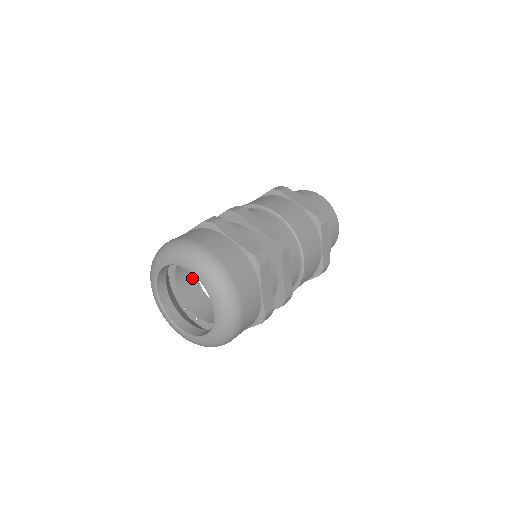
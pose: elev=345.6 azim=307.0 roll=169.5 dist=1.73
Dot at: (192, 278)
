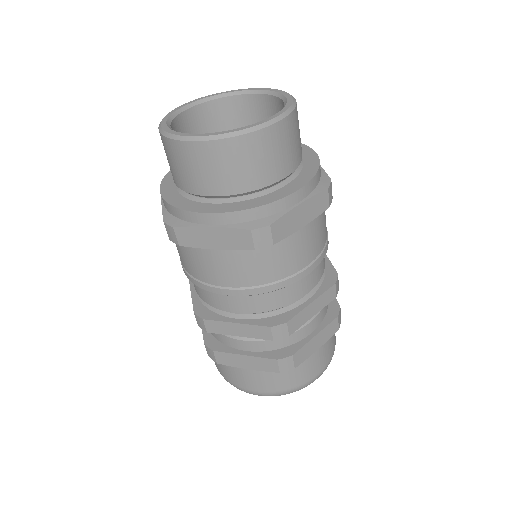
Dot at: occluded
